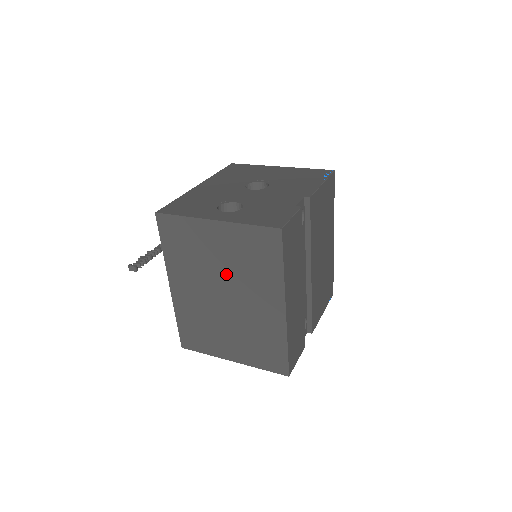
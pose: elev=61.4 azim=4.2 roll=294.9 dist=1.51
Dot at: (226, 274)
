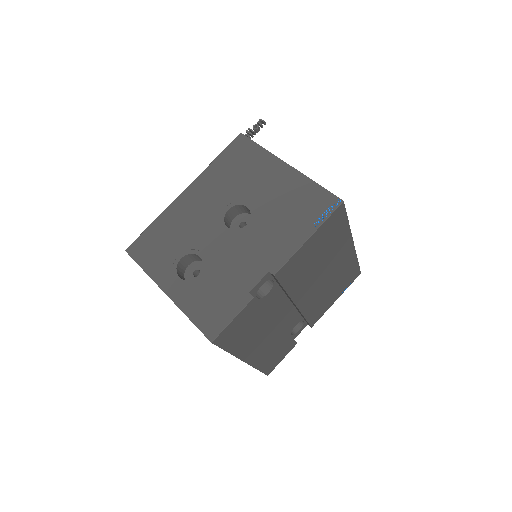
Dot at: occluded
